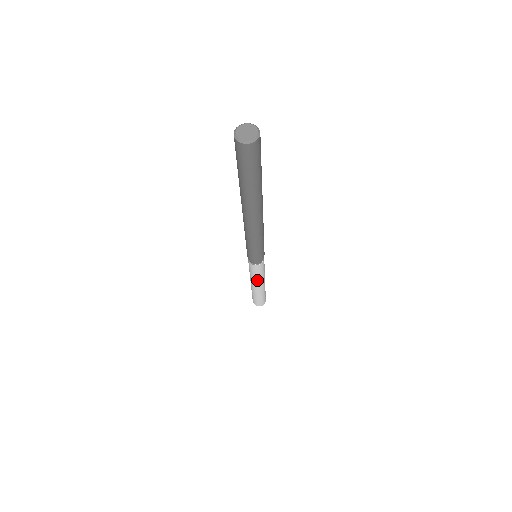
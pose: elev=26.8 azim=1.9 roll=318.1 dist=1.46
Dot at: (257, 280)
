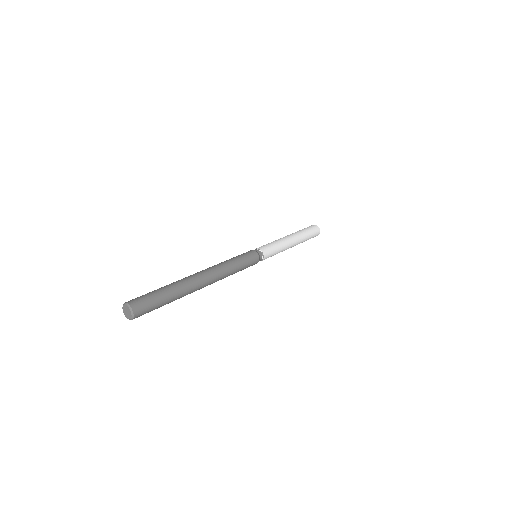
Dot at: occluded
